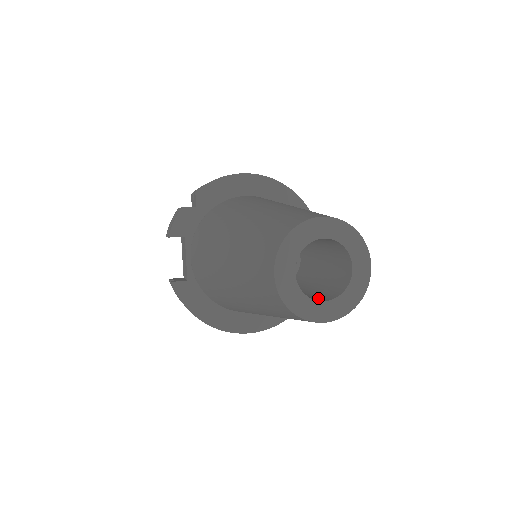
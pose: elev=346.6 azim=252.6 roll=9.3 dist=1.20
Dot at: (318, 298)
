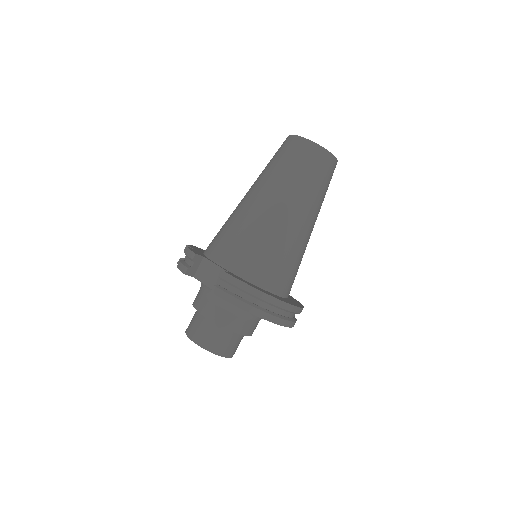
Dot at: occluded
